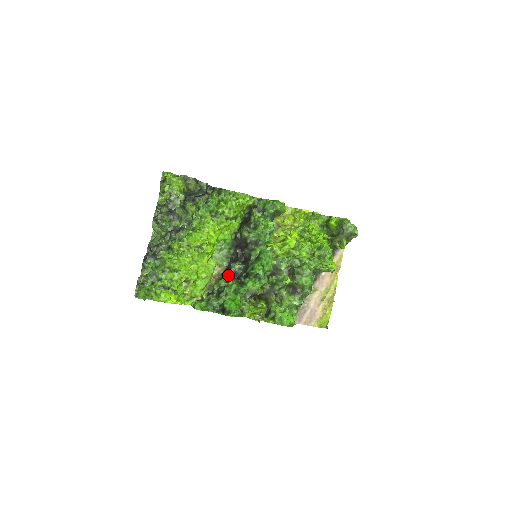
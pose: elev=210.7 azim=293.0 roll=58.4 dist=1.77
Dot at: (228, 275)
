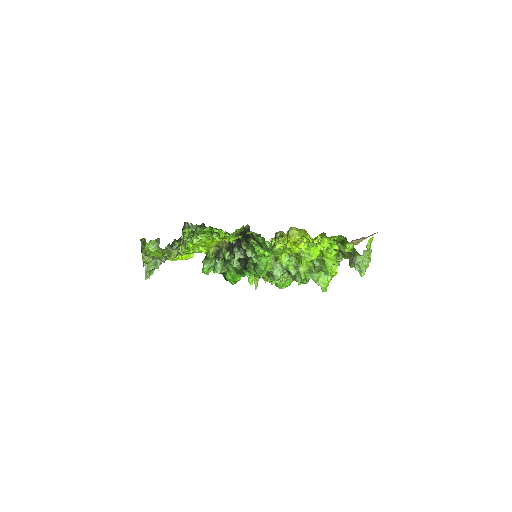
Dot at: (231, 254)
